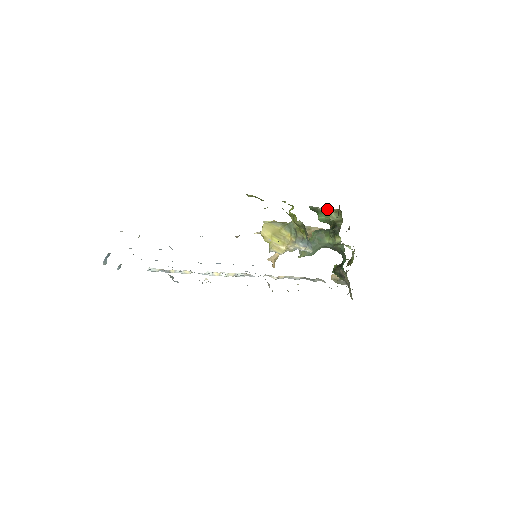
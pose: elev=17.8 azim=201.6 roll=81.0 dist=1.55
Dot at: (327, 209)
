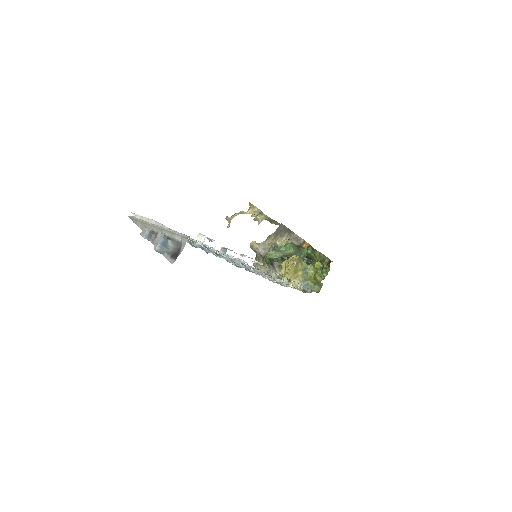
Dot at: (318, 252)
